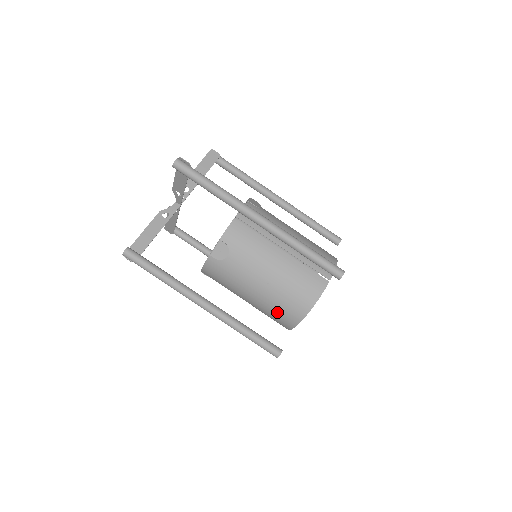
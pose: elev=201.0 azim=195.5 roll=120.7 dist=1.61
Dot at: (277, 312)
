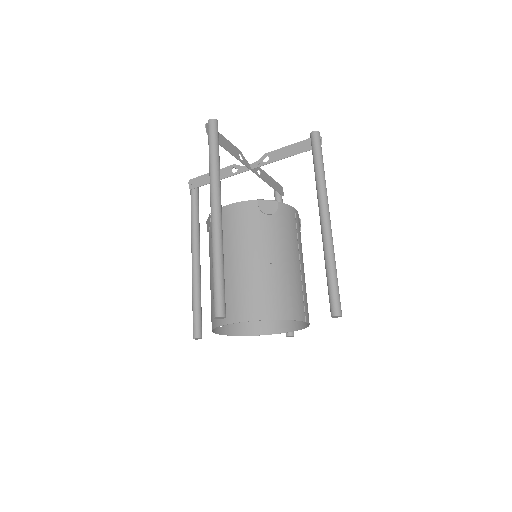
Dot at: (246, 293)
